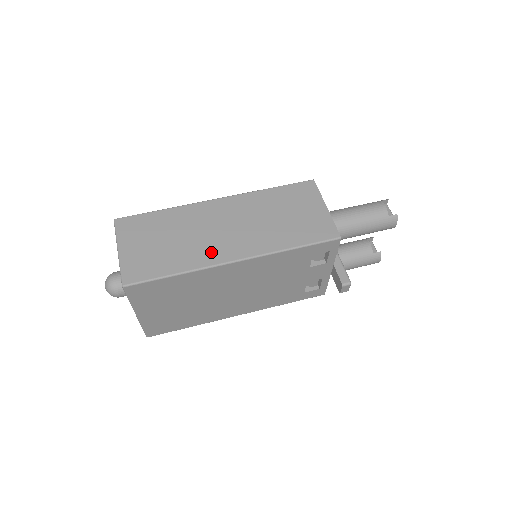
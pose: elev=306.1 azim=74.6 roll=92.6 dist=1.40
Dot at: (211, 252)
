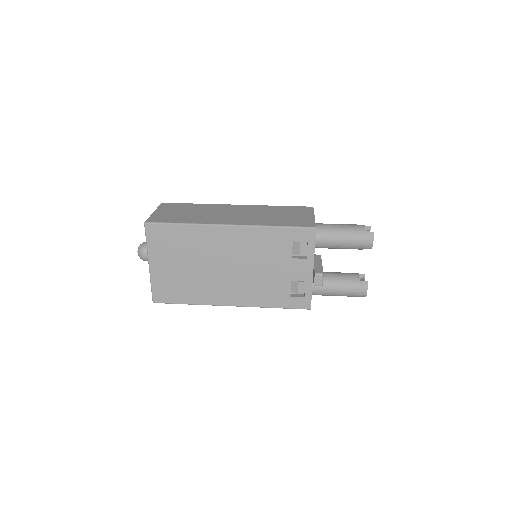
Dot at: (214, 220)
